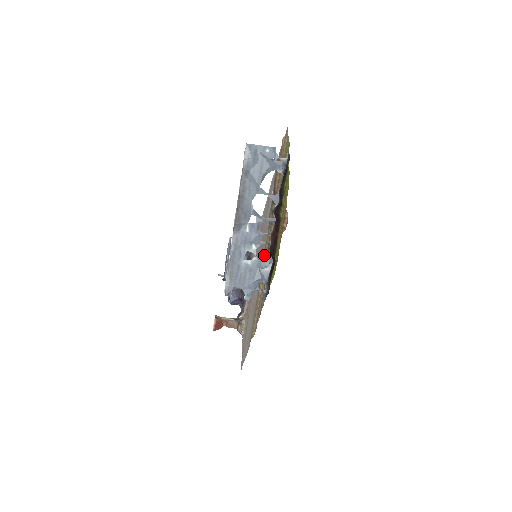
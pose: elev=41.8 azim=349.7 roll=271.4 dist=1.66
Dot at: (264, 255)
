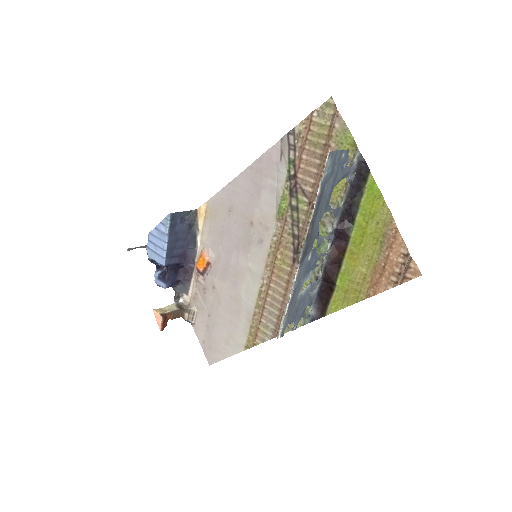
Dot at: (275, 258)
